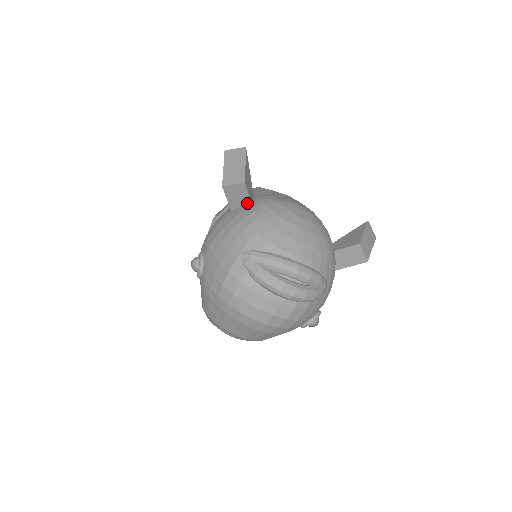
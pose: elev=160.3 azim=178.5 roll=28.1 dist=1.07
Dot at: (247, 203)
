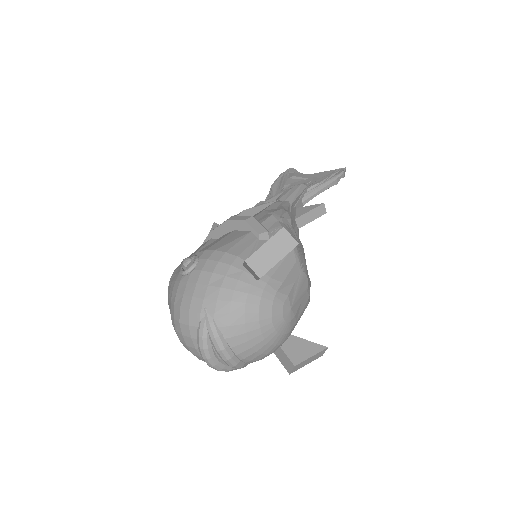
Dot at: (255, 277)
